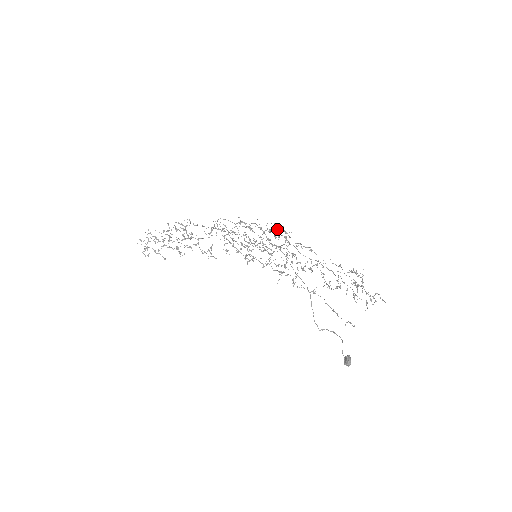
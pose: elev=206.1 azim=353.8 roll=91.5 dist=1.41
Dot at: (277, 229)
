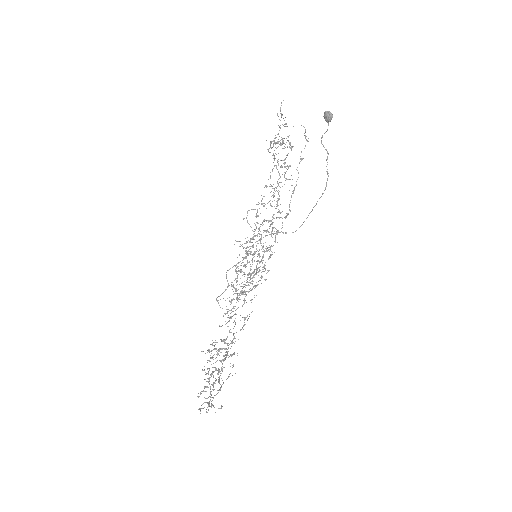
Dot at: occluded
